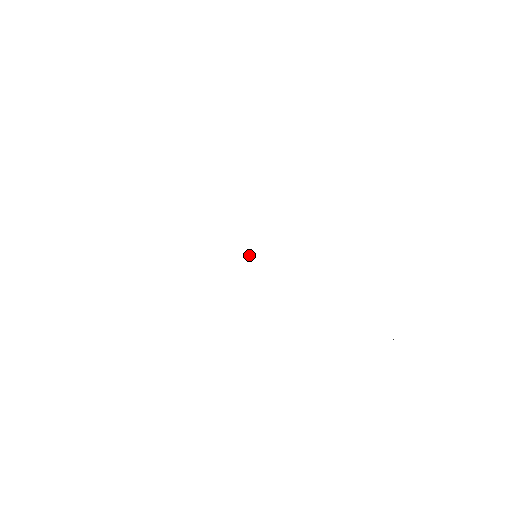
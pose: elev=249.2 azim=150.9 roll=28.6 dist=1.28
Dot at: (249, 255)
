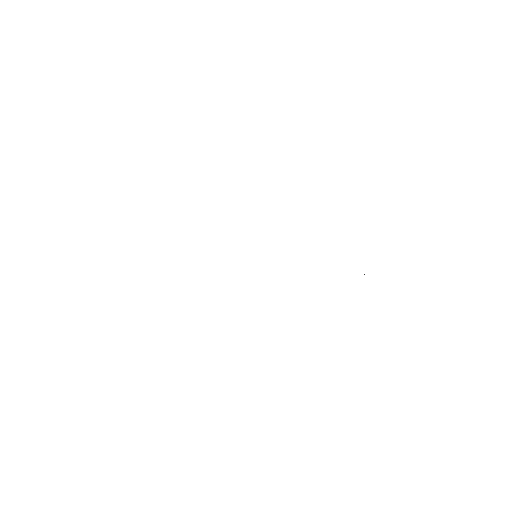
Dot at: occluded
